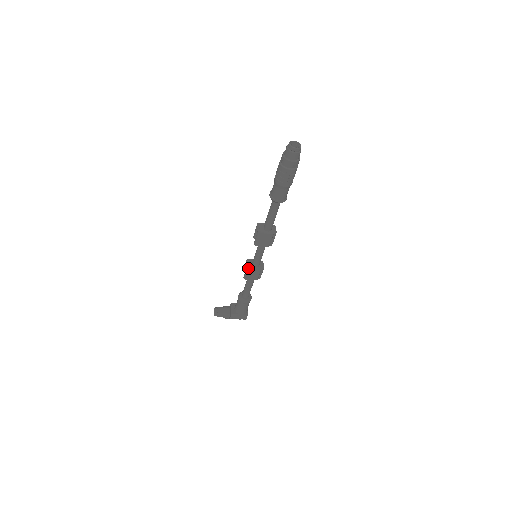
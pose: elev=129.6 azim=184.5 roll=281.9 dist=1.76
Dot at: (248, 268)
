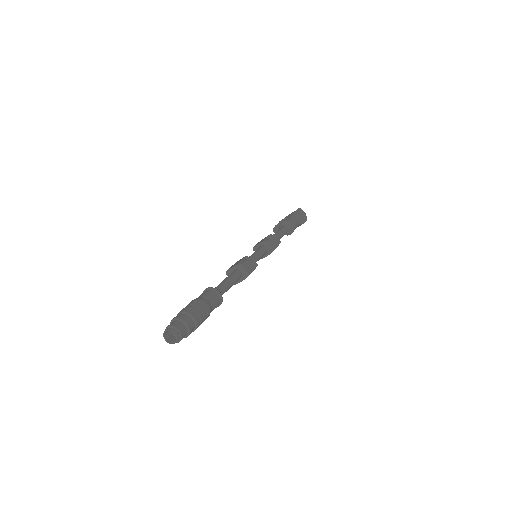
Dot at: occluded
